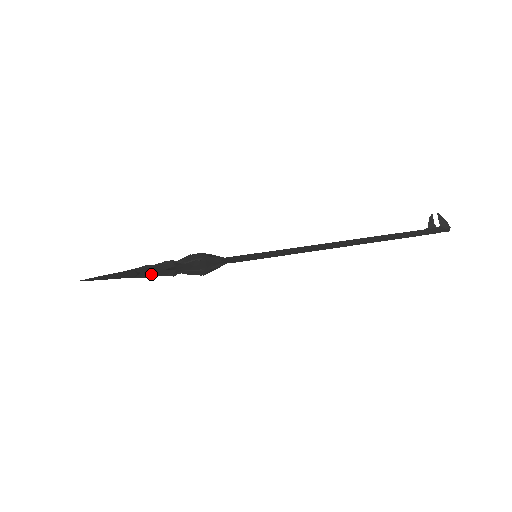
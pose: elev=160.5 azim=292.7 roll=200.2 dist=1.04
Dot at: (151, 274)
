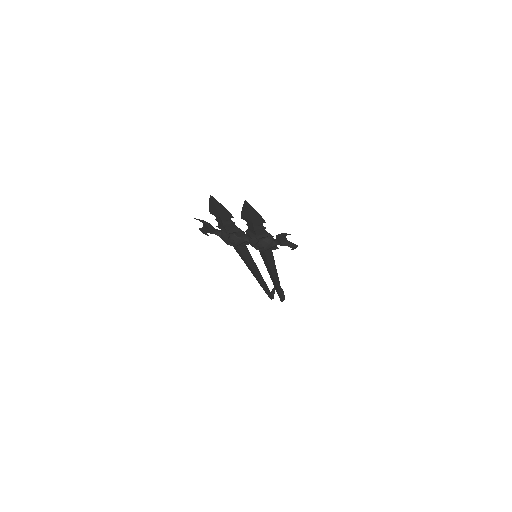
Dot at: (258, 228)
